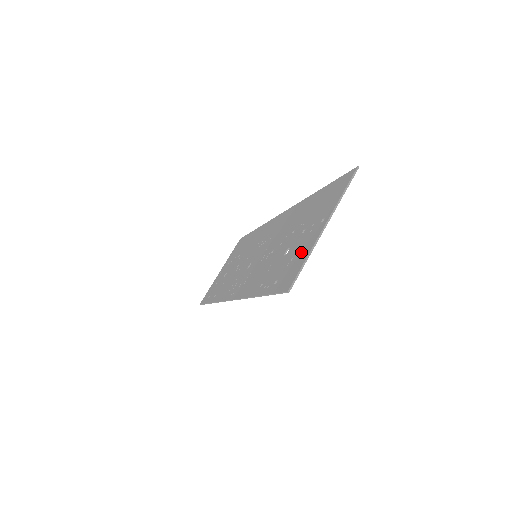
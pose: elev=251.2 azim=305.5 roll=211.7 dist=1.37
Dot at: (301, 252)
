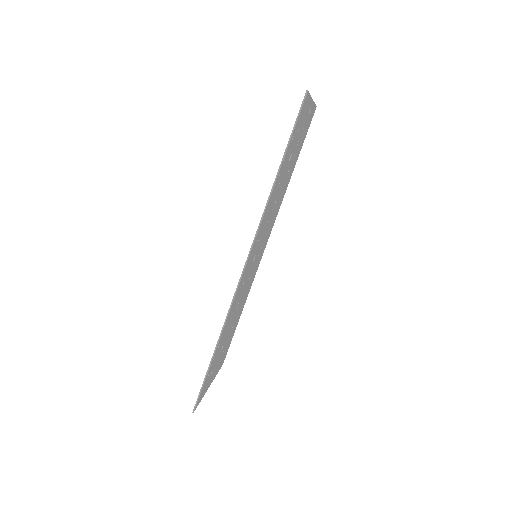
Dot at: occluded
